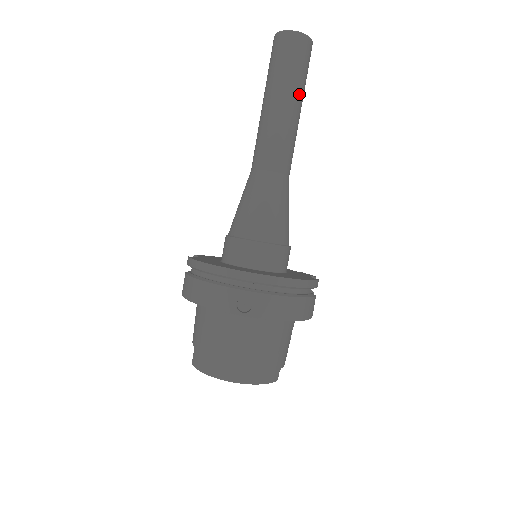
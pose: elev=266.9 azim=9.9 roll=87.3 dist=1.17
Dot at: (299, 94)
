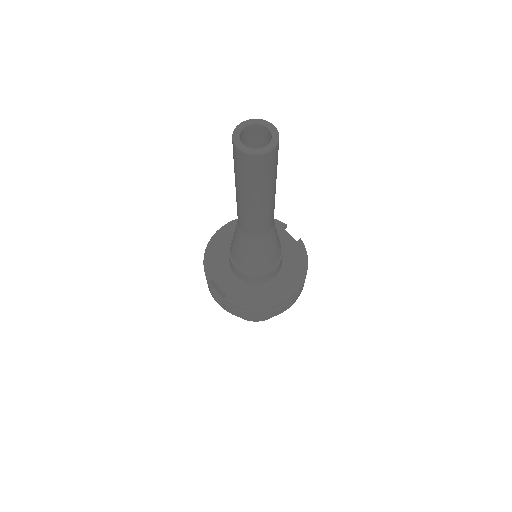
Dot at: (276, 177)
